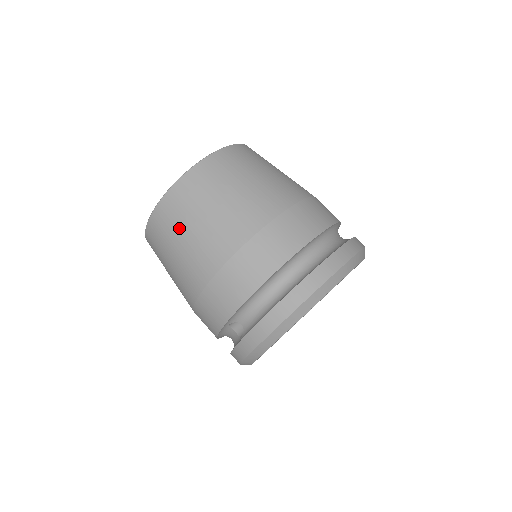
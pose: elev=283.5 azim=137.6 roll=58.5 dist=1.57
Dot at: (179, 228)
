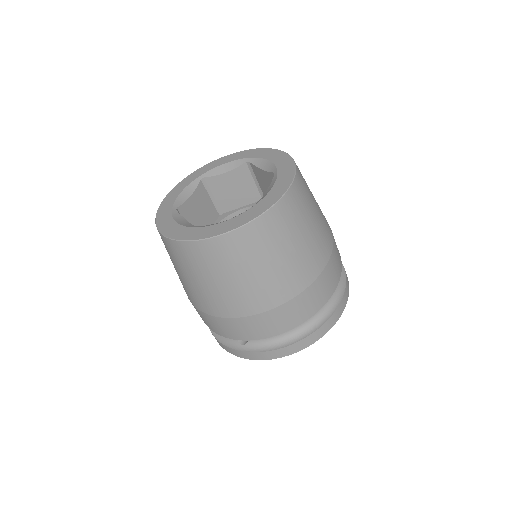
Dot at: (229, 269)
